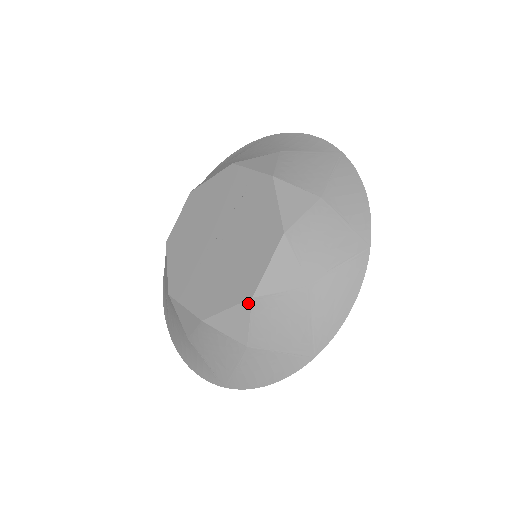
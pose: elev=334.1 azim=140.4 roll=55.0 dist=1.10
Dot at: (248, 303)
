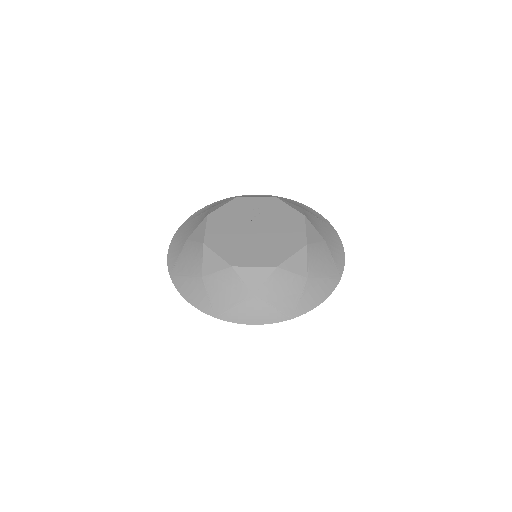
Dot at: (305, 248)
